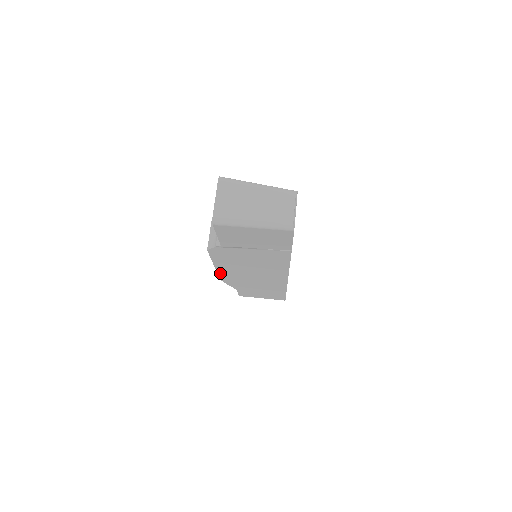
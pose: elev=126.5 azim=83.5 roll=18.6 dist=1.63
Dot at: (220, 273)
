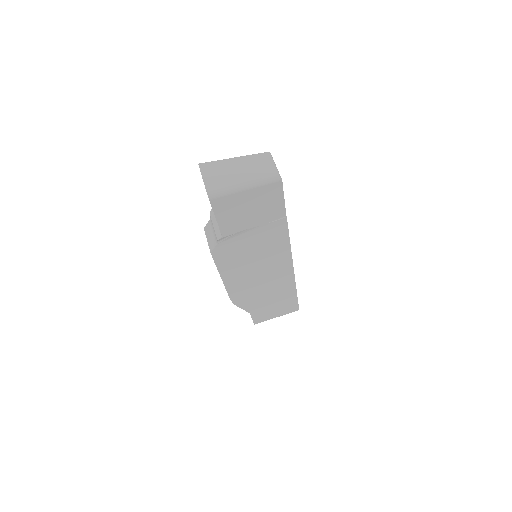
Dot at: (229, 290)
